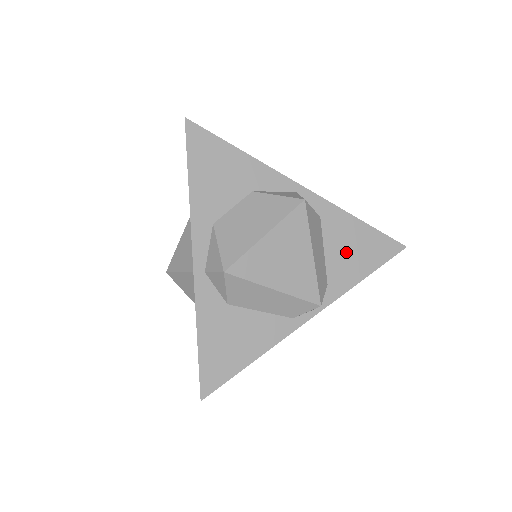
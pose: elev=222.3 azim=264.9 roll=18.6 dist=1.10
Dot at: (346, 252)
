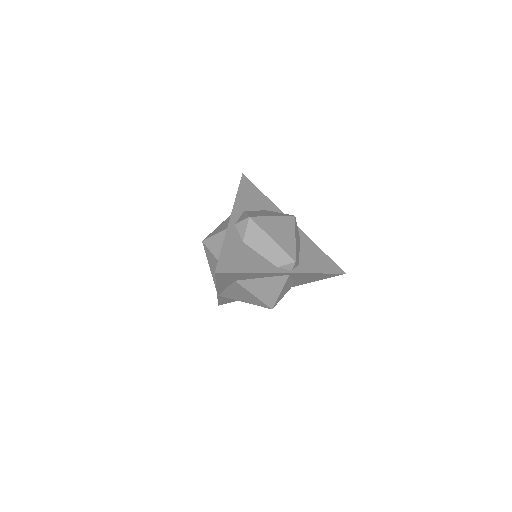
Dot at: (312, 257)
